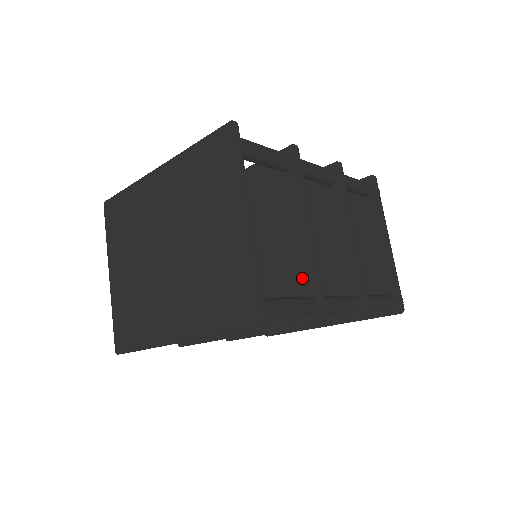
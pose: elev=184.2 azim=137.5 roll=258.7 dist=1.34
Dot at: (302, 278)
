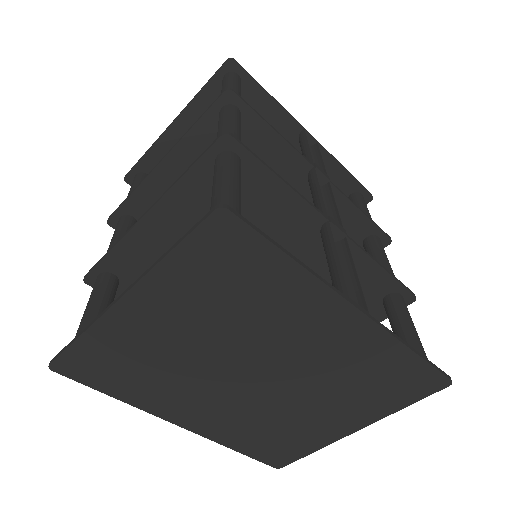
Dot at: occluded
